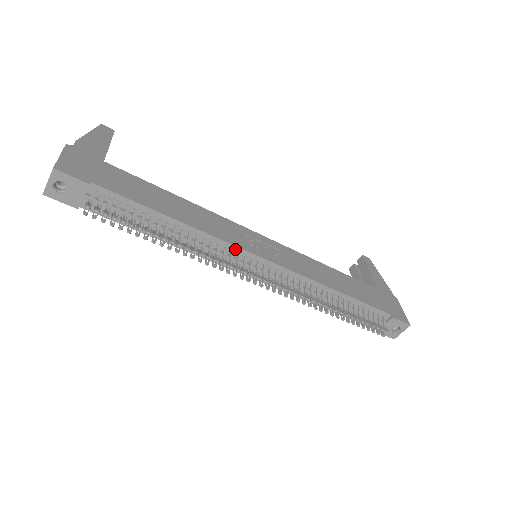
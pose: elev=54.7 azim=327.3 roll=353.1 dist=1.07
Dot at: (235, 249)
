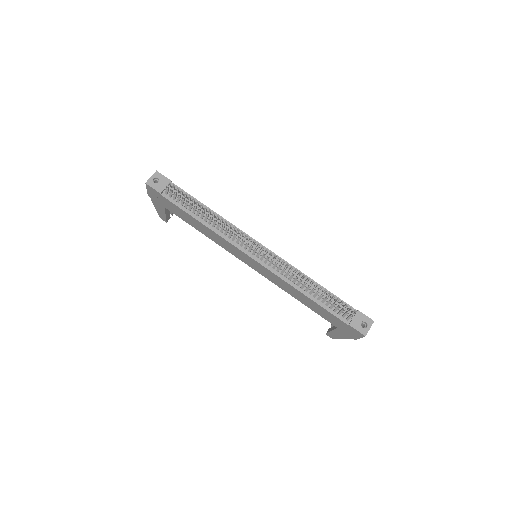
Dot at: (244, 235)
